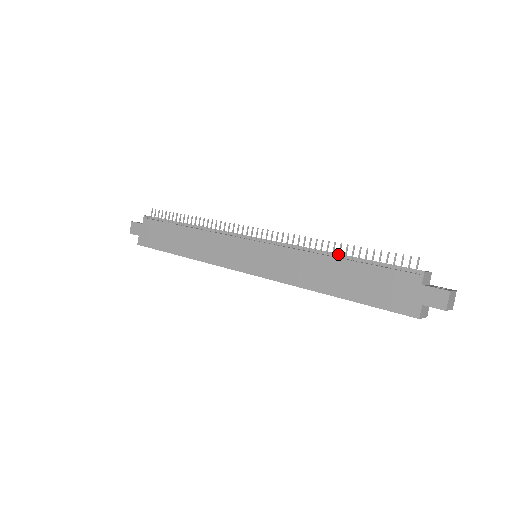
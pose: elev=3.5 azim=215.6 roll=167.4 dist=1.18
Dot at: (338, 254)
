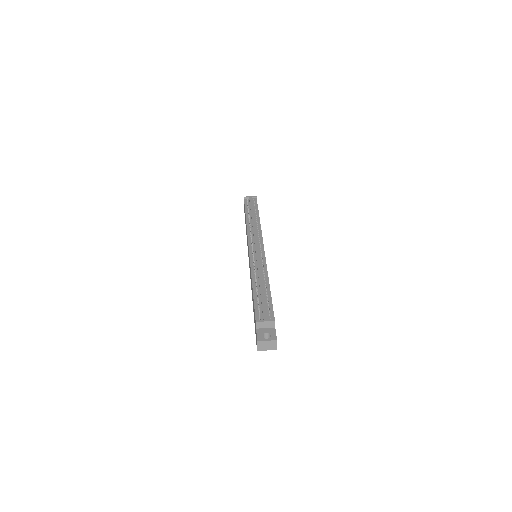
Dot at: (255, 283)
